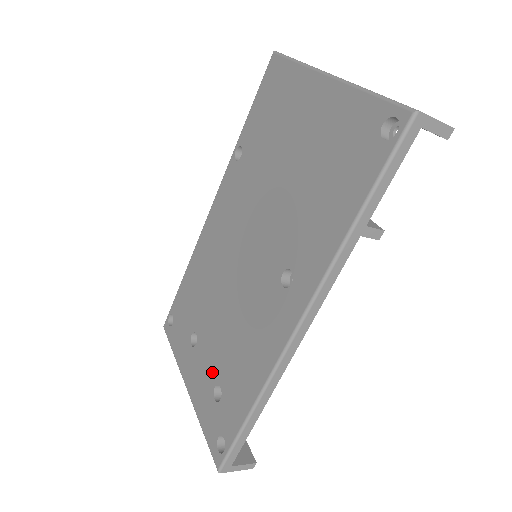
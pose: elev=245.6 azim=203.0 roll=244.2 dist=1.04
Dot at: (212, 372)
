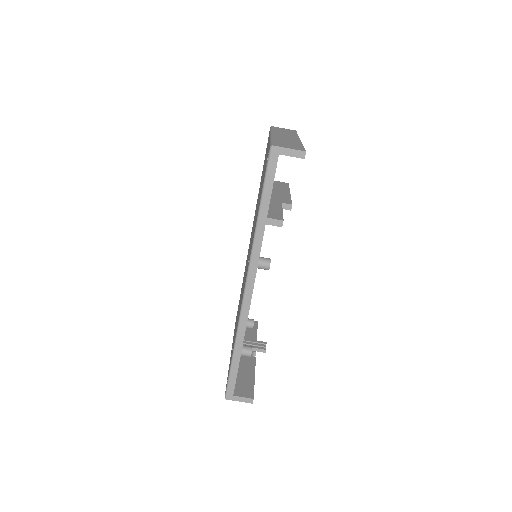
Dot at: occluded
